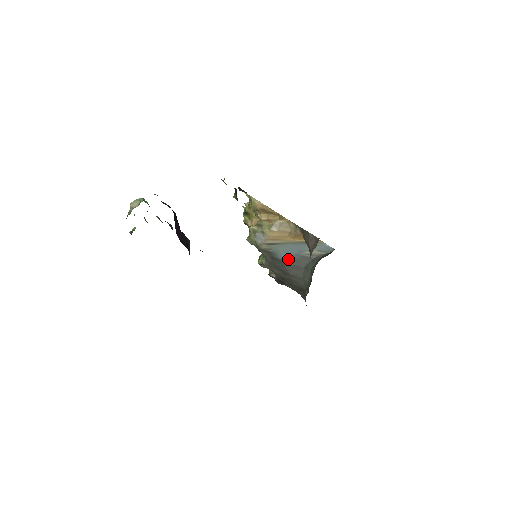
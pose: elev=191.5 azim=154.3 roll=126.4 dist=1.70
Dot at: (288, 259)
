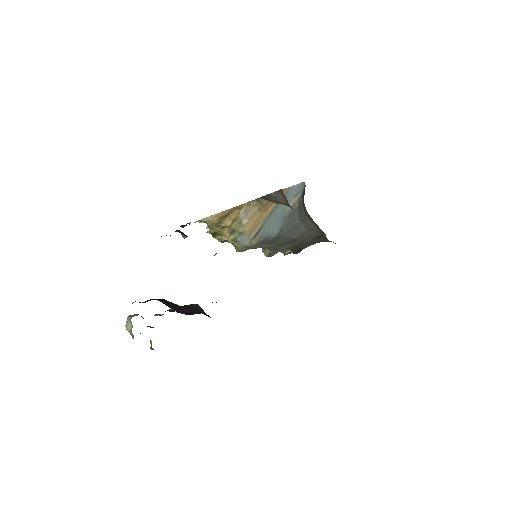
Dot at: (281, 229)
